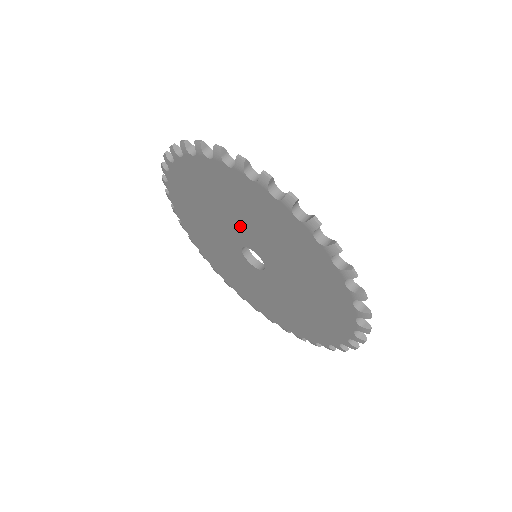
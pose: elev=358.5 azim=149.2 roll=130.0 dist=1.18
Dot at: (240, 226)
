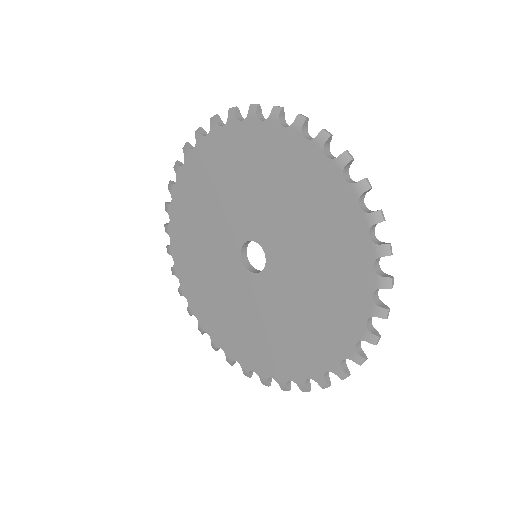
Dot at: (250, 208)
